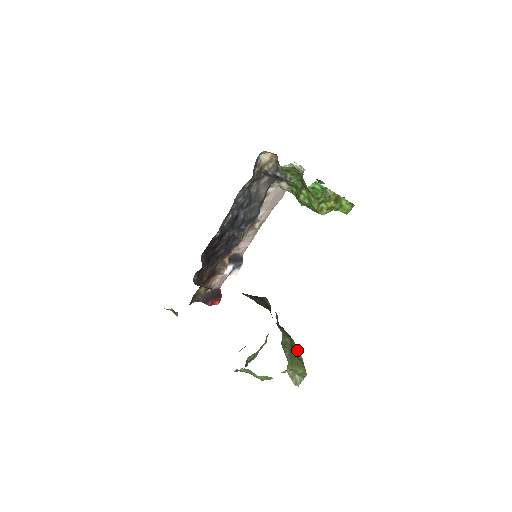
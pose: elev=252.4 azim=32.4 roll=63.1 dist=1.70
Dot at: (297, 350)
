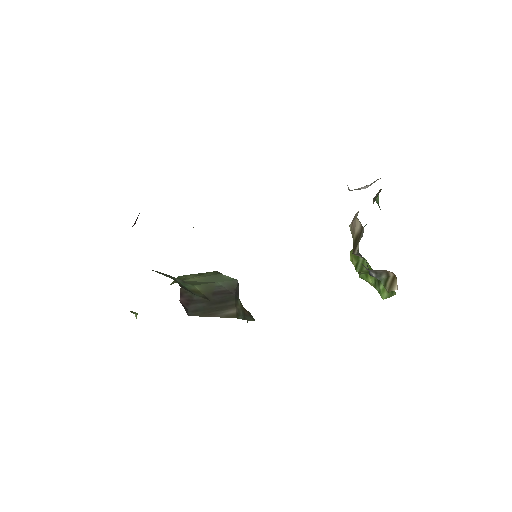
Dot at: occluded
